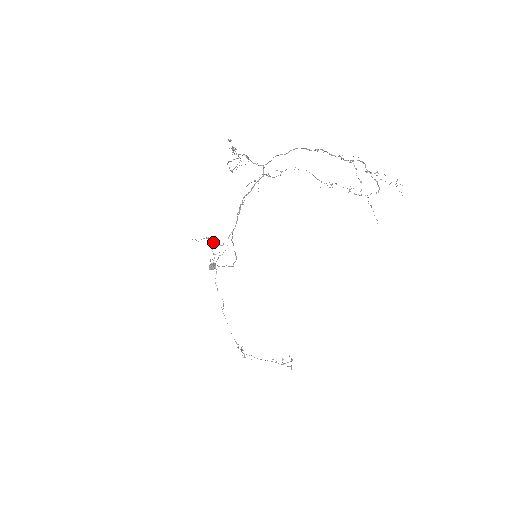
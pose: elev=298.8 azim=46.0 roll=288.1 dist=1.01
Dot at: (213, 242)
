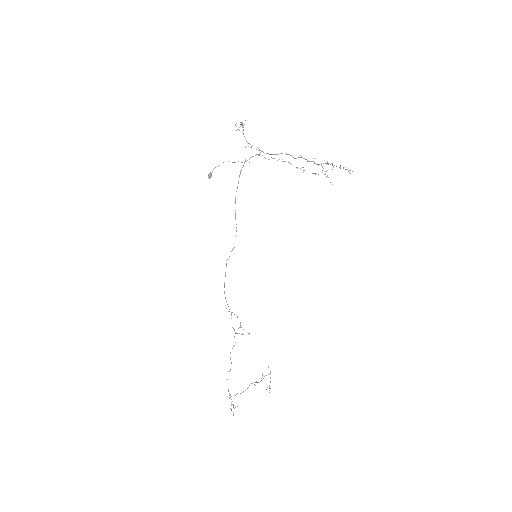
Dot at: occluded
